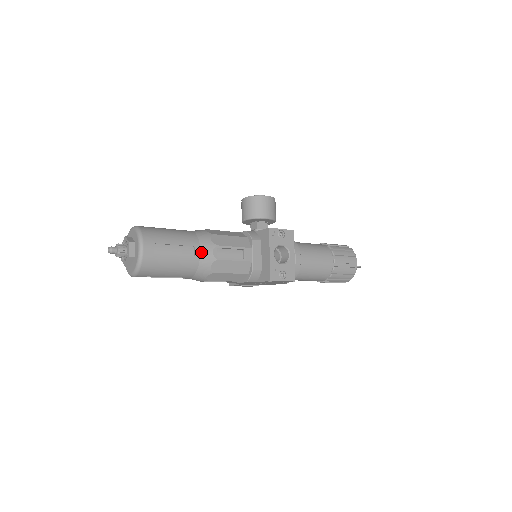
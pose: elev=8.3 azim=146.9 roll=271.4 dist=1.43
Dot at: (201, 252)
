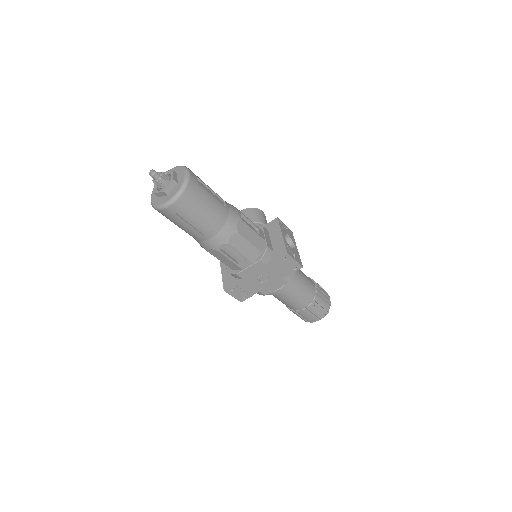
Dot at: (230, 208)
